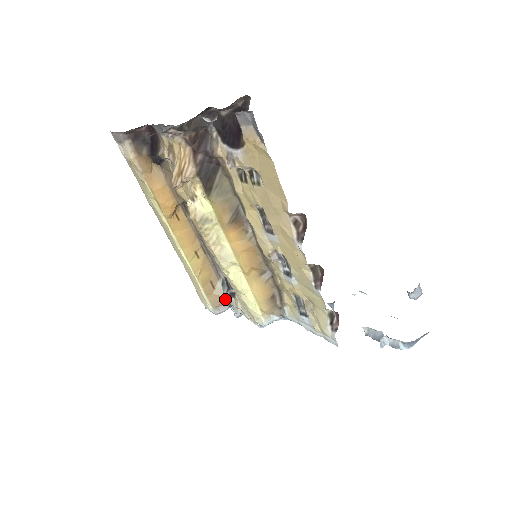
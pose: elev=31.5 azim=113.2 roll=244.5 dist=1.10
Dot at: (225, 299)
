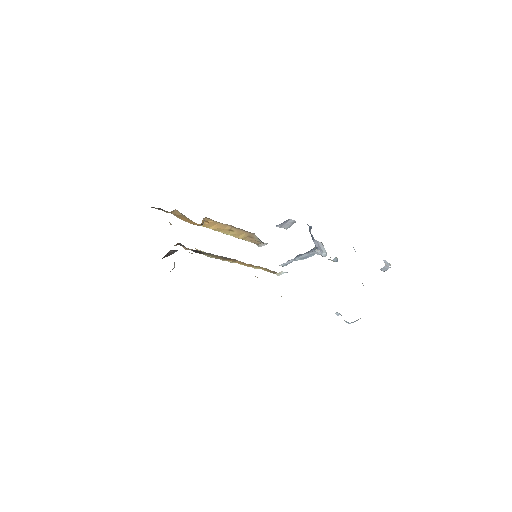
Dot at: occluded
